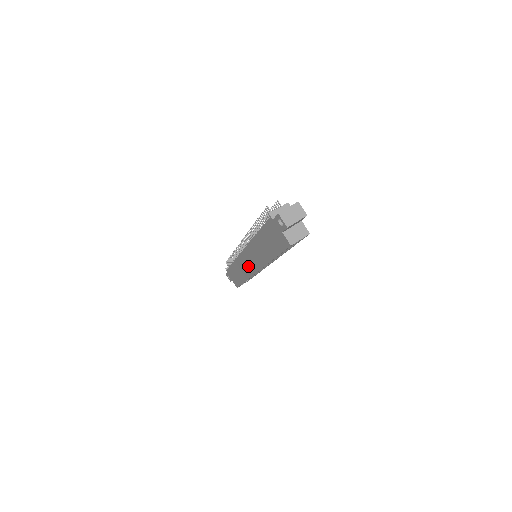
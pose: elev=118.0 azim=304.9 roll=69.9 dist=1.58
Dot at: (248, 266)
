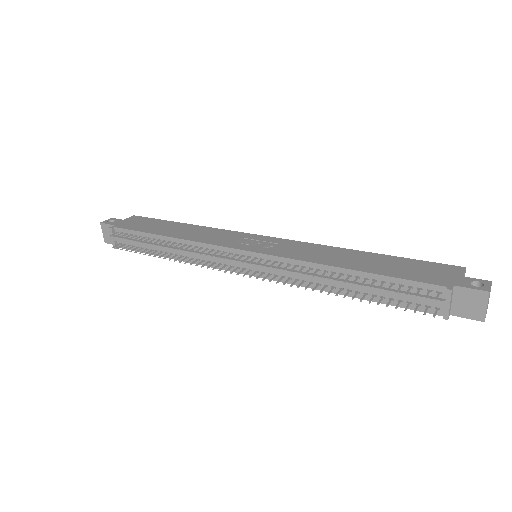
Dot at: occluded
